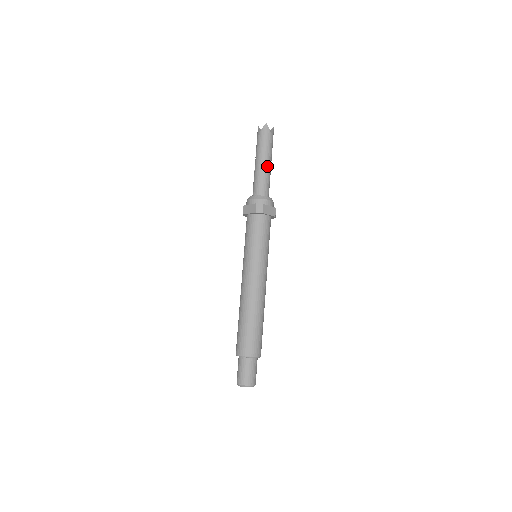
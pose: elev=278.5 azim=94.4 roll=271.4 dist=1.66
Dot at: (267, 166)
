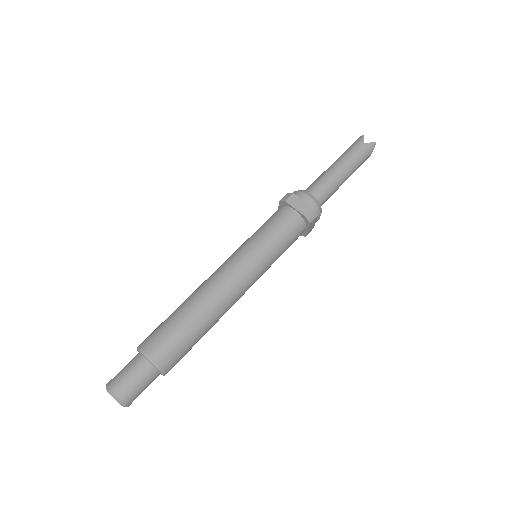
Dot at: (343, 181)
